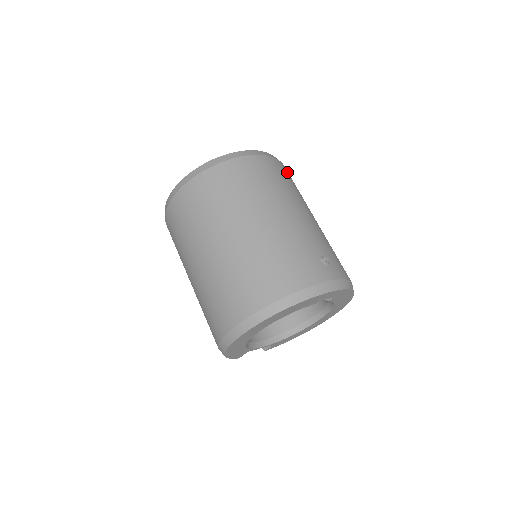
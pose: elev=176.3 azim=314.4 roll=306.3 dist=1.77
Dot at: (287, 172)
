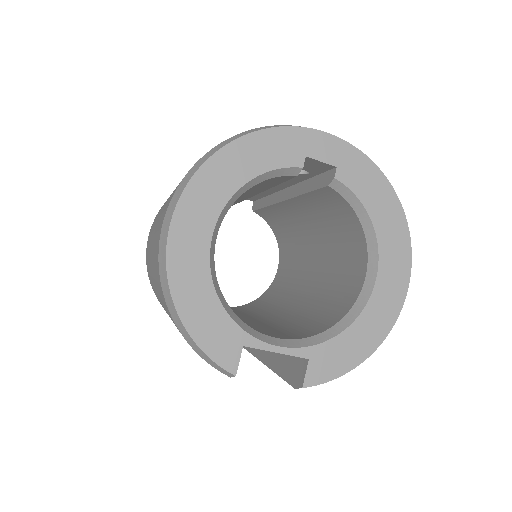
Dot at: occluded
